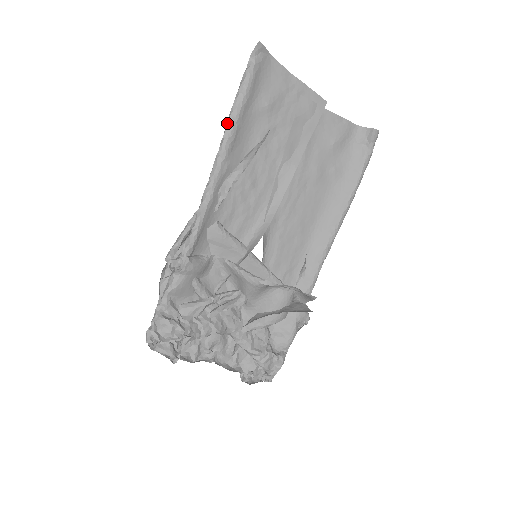
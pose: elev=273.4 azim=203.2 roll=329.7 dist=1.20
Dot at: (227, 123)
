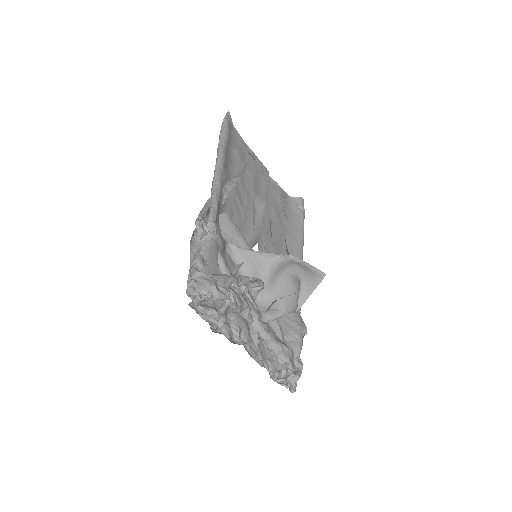
Dot at: (219, 148)
